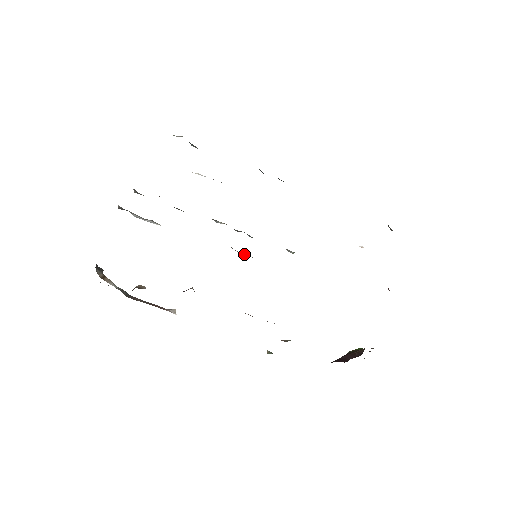
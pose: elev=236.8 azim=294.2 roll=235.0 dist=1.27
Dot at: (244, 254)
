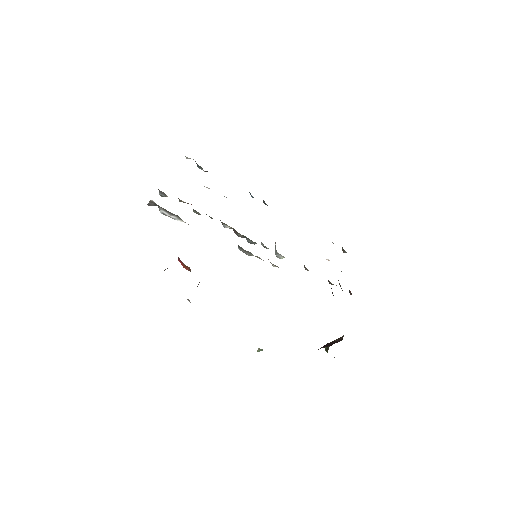
Dot at: (248, 253)
